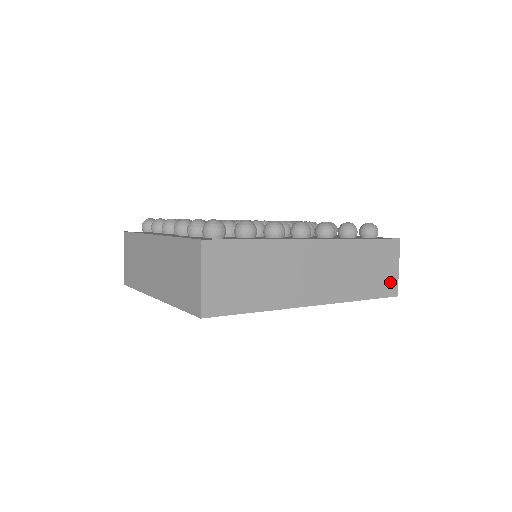
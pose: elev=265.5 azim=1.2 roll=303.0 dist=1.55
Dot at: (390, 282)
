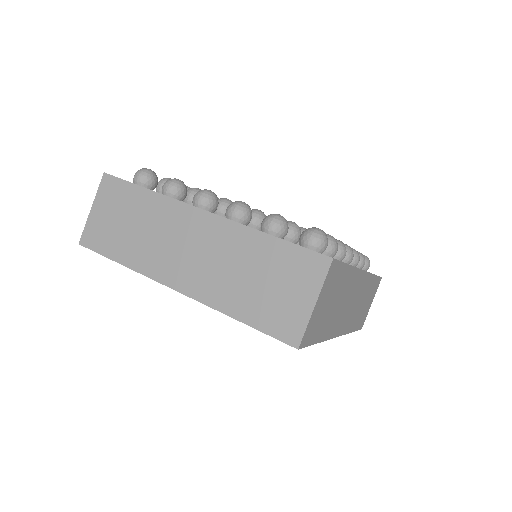
Dot at: (365, 316)
